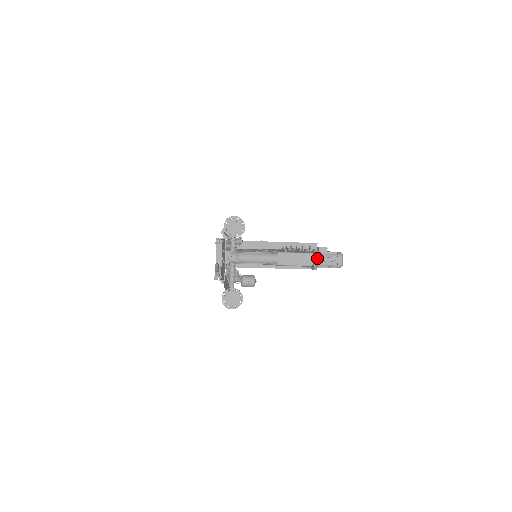
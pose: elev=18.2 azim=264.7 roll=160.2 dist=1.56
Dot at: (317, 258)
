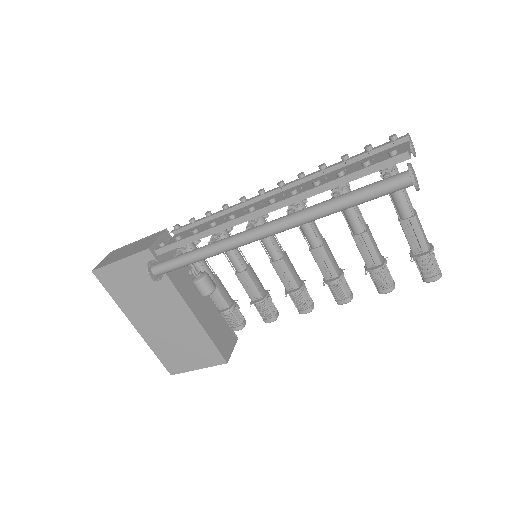
Dot at: (430, 250)
